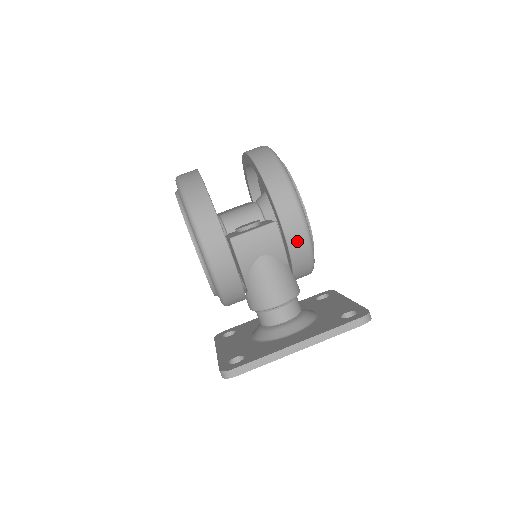
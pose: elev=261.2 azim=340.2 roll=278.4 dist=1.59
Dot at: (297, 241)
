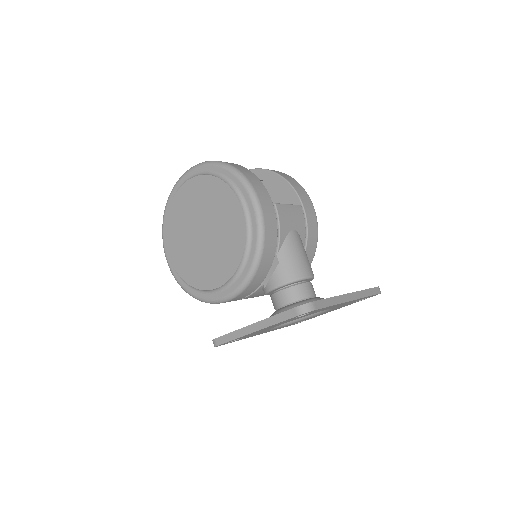
Dot at: (312, 229)
